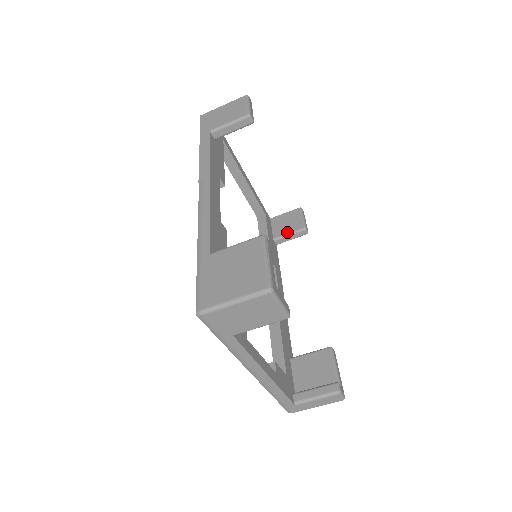
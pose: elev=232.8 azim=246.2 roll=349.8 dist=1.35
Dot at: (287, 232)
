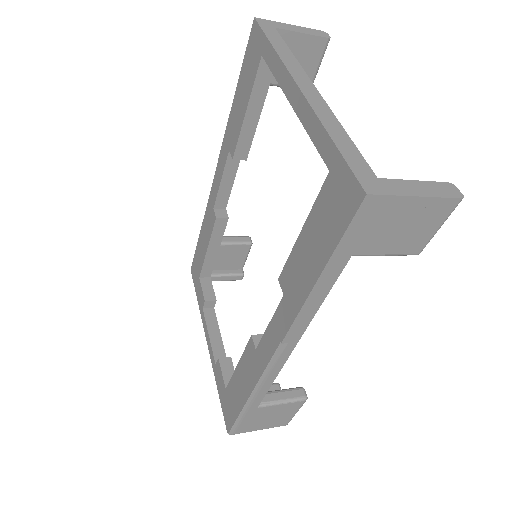
Dot at: occluded
